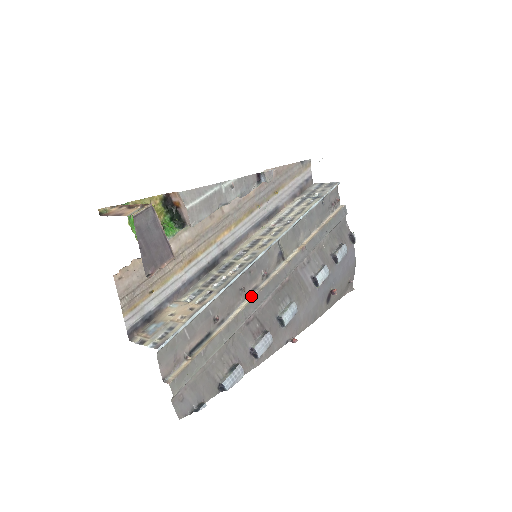
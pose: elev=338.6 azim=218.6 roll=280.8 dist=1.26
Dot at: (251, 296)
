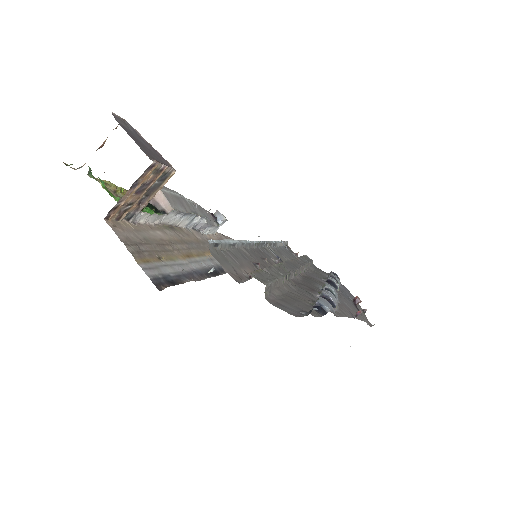
Dot at: occluded
